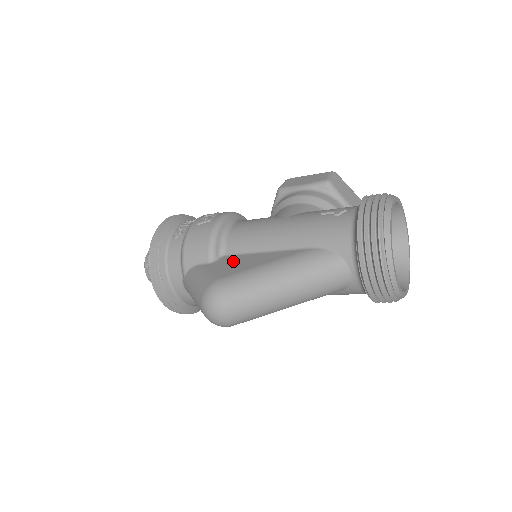
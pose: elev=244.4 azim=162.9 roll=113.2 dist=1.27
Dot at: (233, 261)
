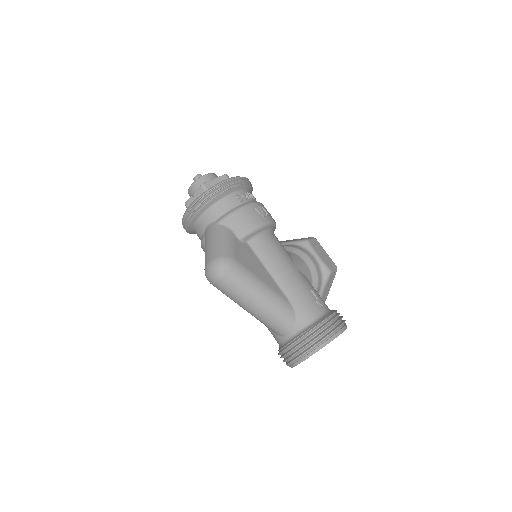
Dot at: (250, 255)
